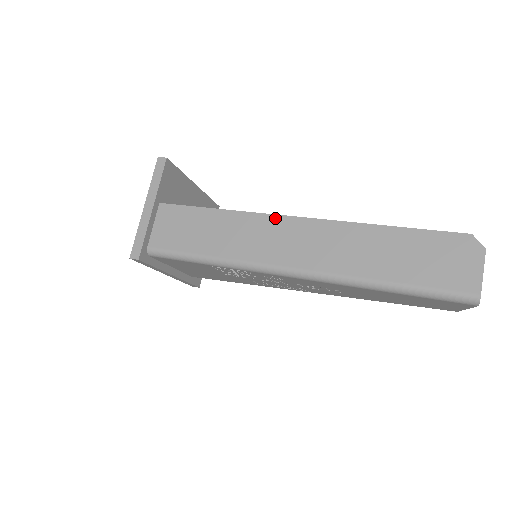
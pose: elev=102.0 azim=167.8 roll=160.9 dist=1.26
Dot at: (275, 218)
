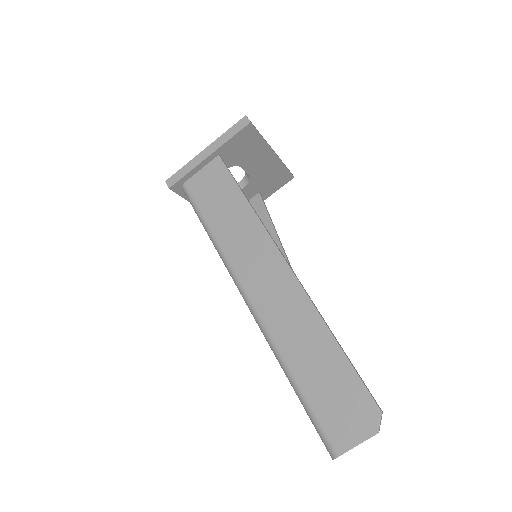
Dot at: (274, 250)
